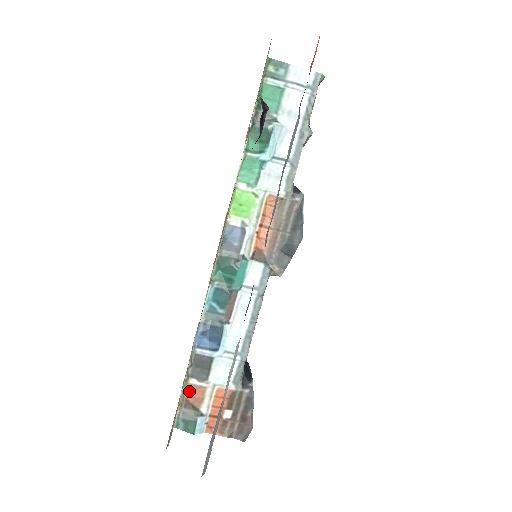
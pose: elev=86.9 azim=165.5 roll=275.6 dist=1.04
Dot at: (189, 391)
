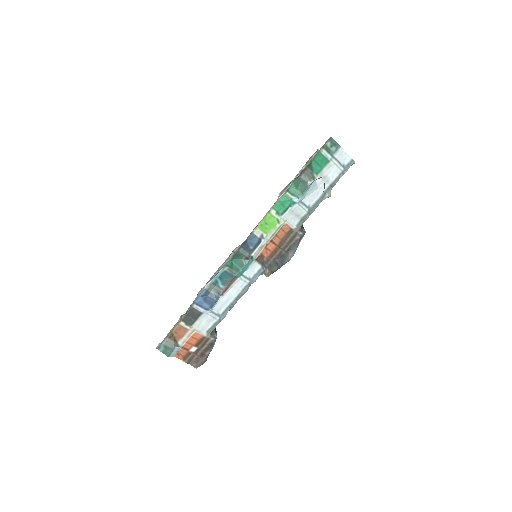
Dot at: (177, 329)
